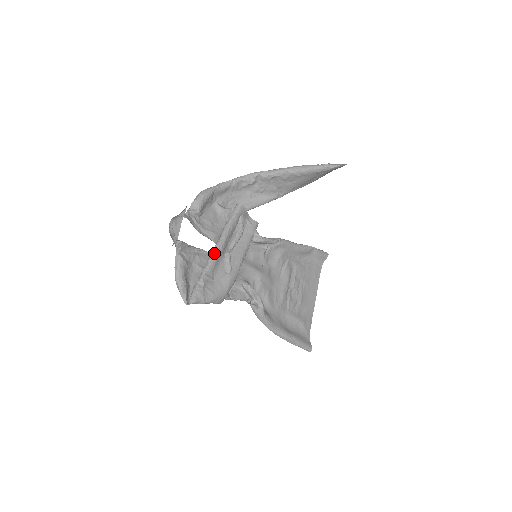
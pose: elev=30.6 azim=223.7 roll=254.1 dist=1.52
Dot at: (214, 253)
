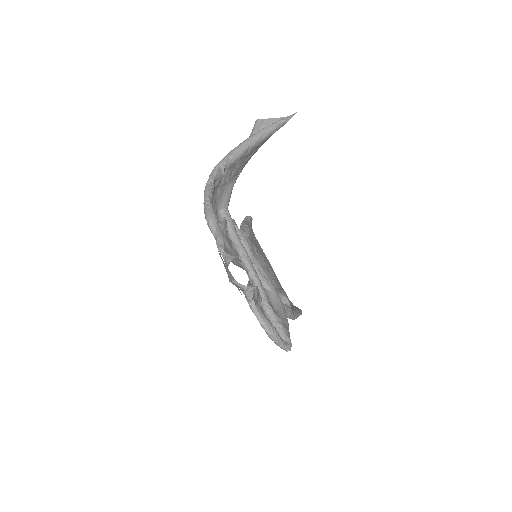
Dot at: (257, 278)
